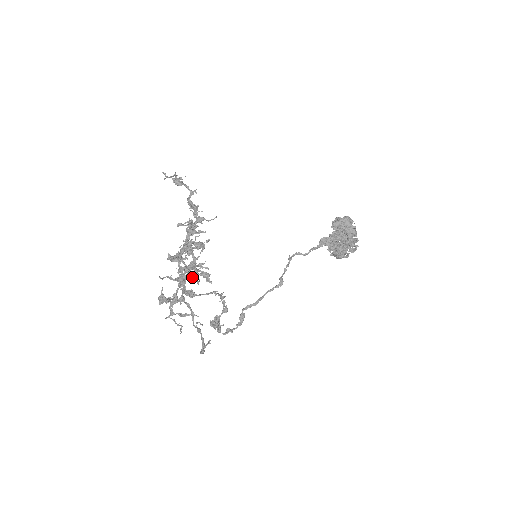
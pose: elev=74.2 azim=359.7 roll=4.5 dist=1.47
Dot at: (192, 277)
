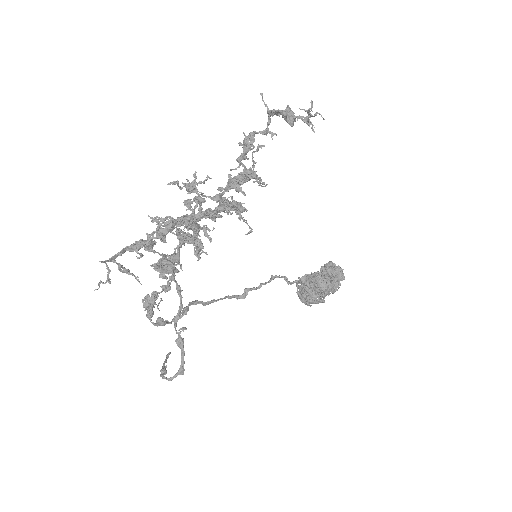
Dot at: occluded
